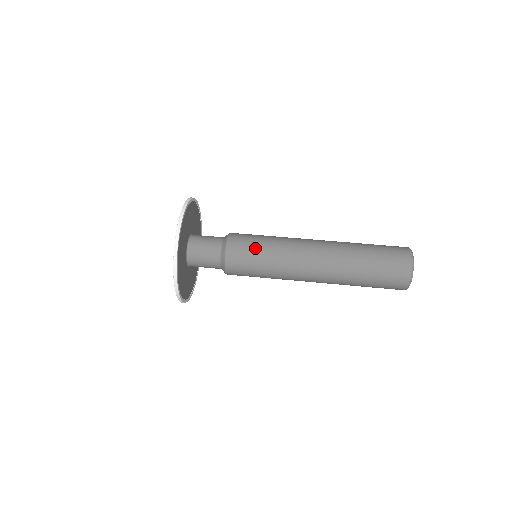
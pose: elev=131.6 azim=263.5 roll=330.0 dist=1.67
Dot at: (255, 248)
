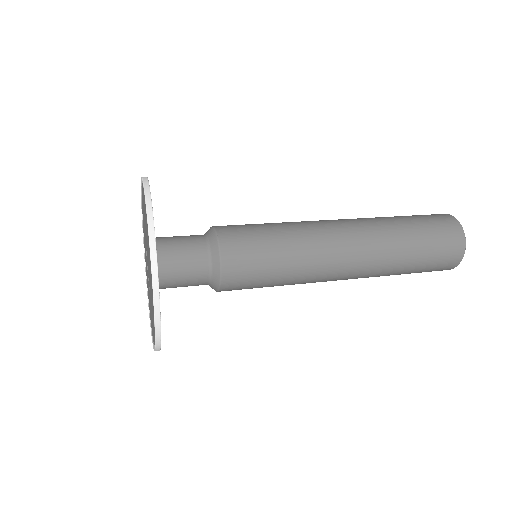
Dot at: (256, 224)
